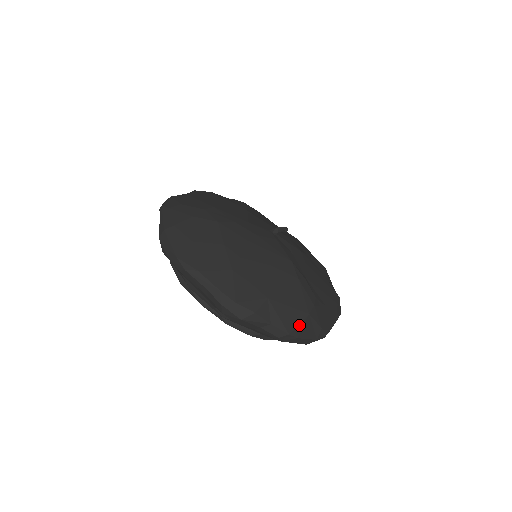
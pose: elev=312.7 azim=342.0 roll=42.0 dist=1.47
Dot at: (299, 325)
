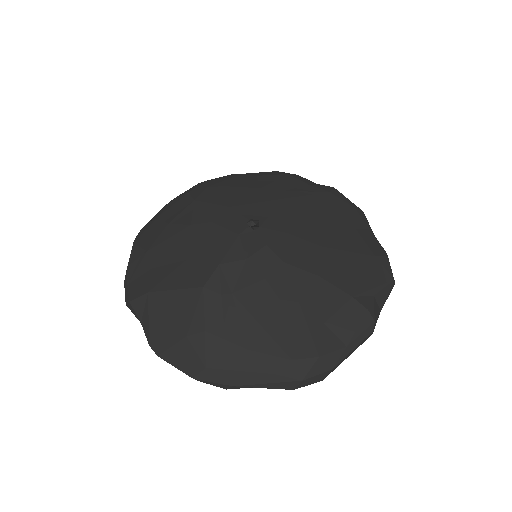
Dot at: (167, 342)
